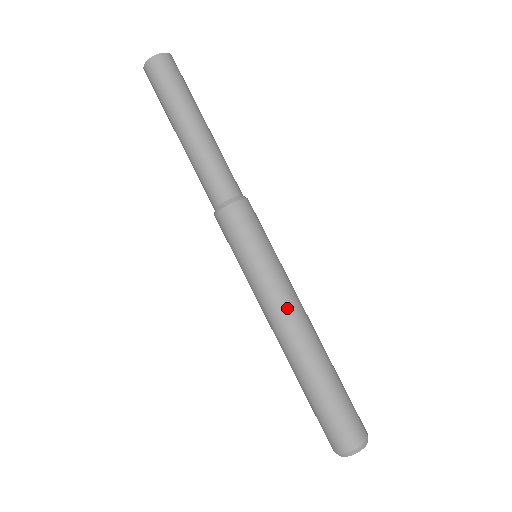
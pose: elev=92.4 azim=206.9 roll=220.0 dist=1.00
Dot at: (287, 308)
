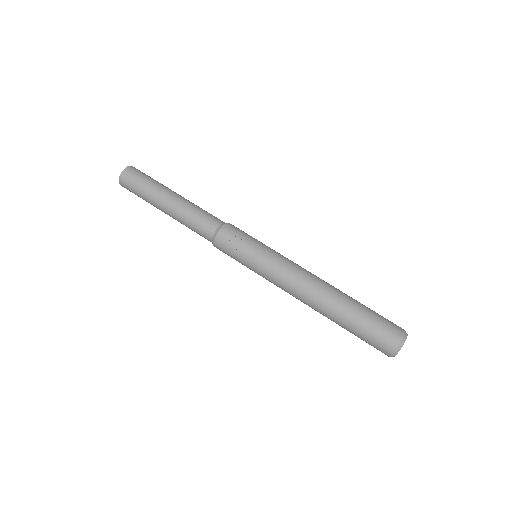
Dot at: (289, 285)
